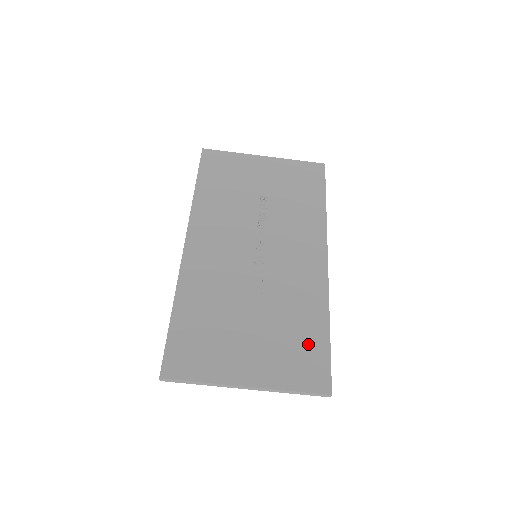
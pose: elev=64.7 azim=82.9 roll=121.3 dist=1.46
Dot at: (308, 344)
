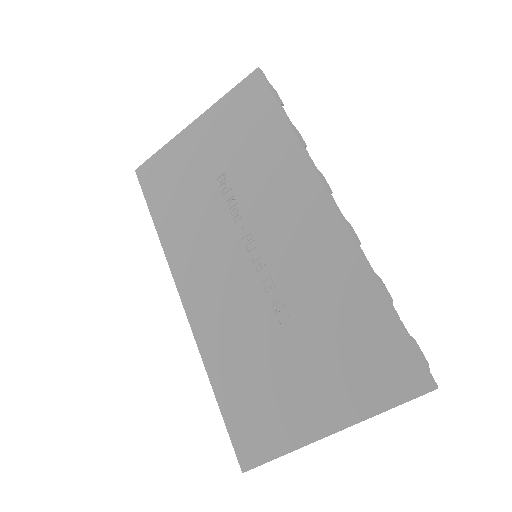
Dot at: (370, 337)
